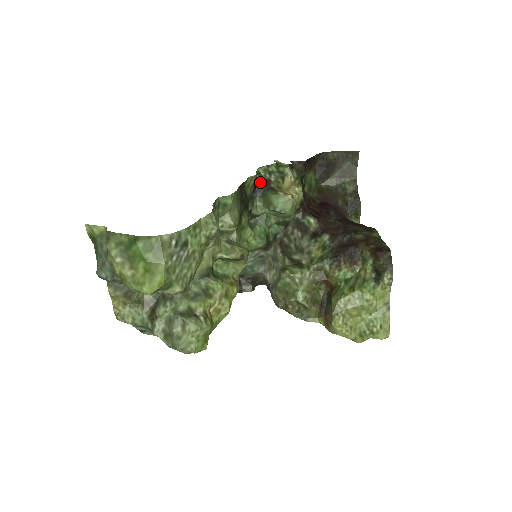
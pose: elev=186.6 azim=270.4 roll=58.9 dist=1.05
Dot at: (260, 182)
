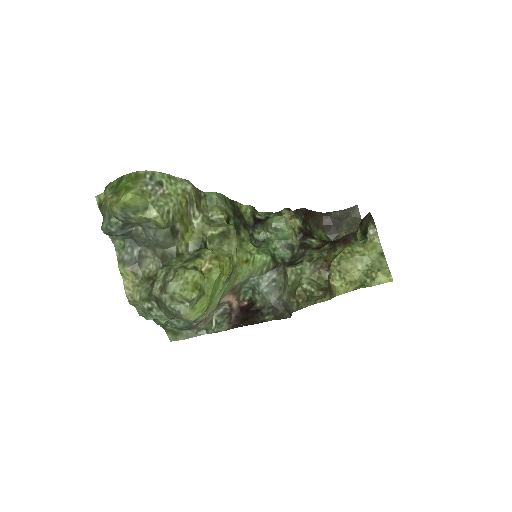
Dot at: (260, 219)
